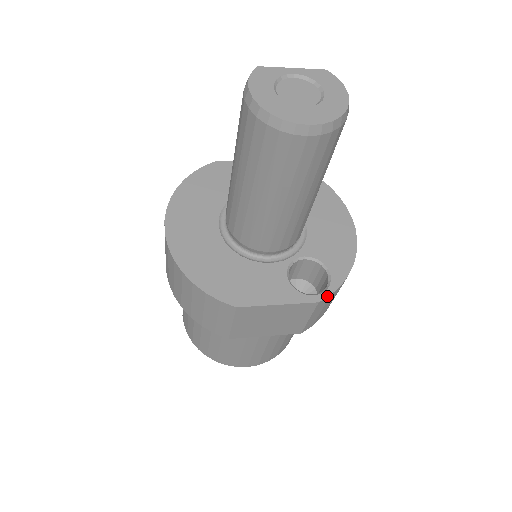
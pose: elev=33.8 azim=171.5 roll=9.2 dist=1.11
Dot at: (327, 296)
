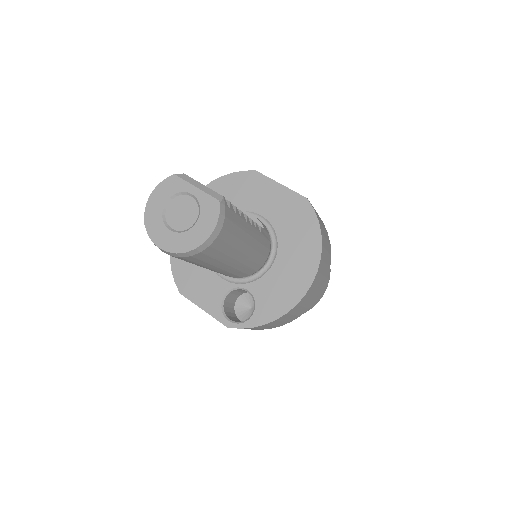
Dot at: occluded
